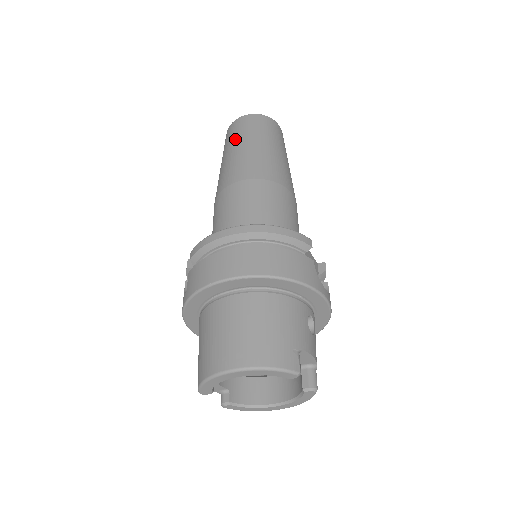
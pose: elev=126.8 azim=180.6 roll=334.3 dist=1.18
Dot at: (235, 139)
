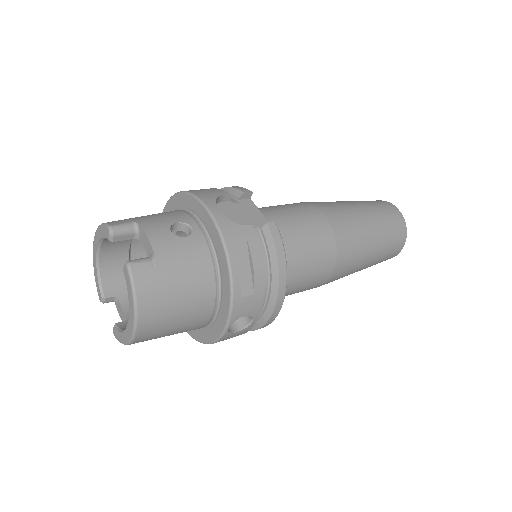
Dot at: occluded
